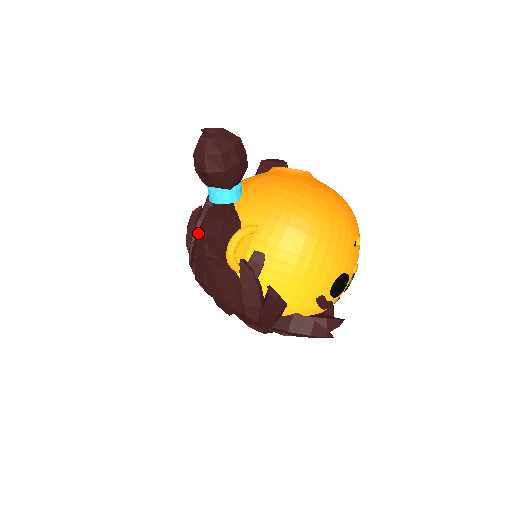
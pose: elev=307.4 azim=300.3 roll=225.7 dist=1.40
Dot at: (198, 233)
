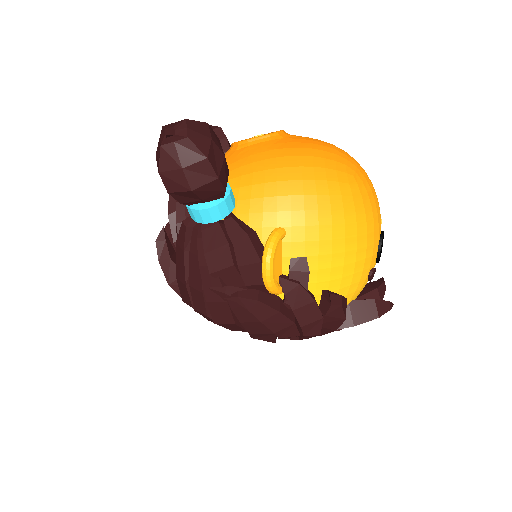
Dot at: (191, 267)
